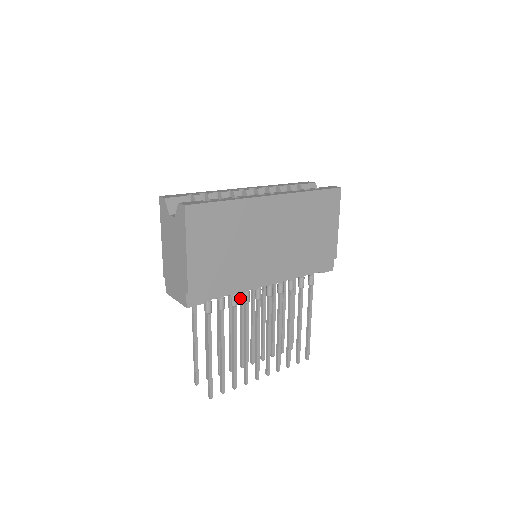
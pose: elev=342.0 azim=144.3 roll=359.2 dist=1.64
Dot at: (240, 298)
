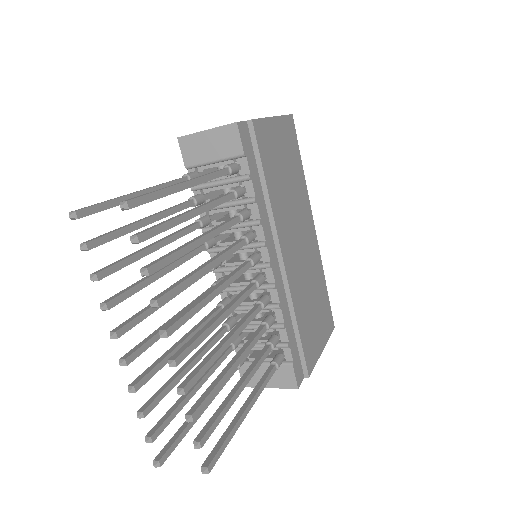
Dot at: occluded
